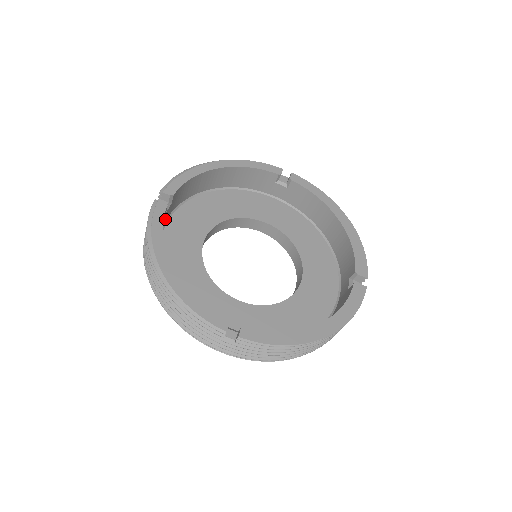
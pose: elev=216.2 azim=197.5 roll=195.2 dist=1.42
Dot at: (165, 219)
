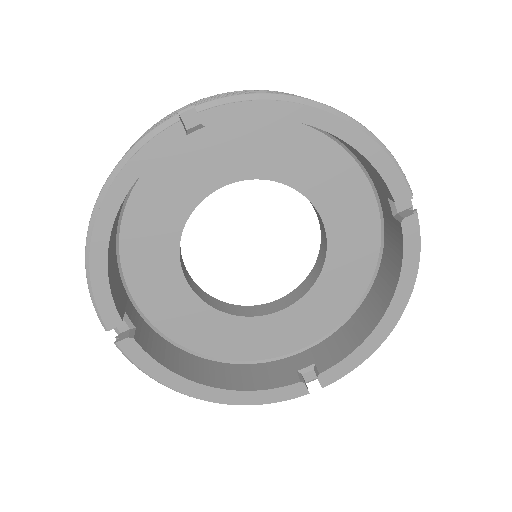
Dot at: occluded
